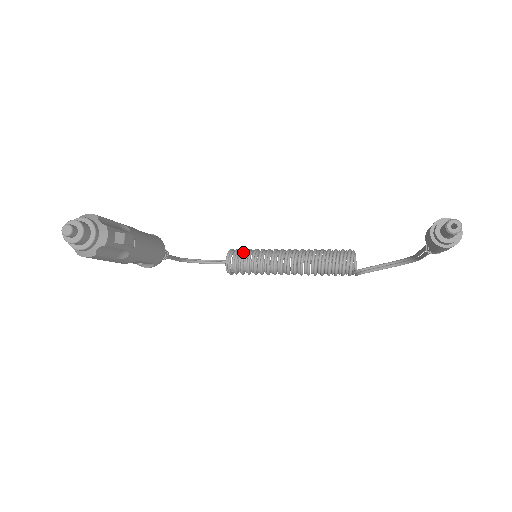
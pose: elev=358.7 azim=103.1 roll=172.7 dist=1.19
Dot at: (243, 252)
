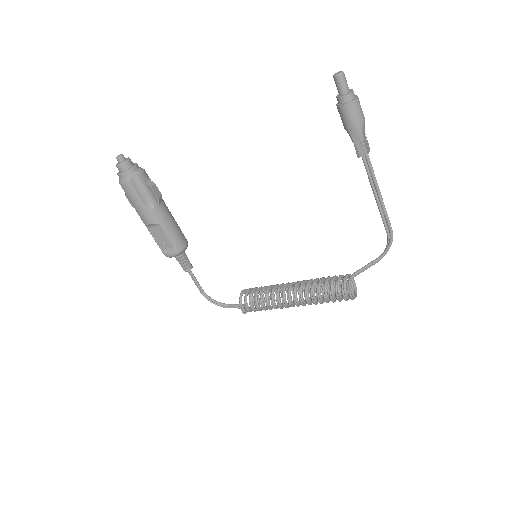
Dot at: (256, 287)
